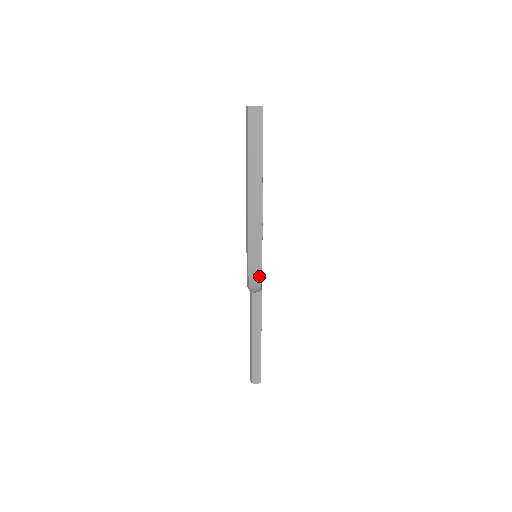
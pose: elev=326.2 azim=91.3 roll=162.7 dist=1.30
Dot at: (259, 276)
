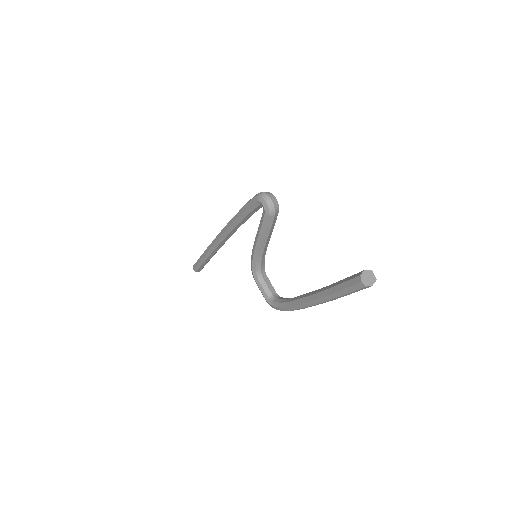
Dot at: occluded
